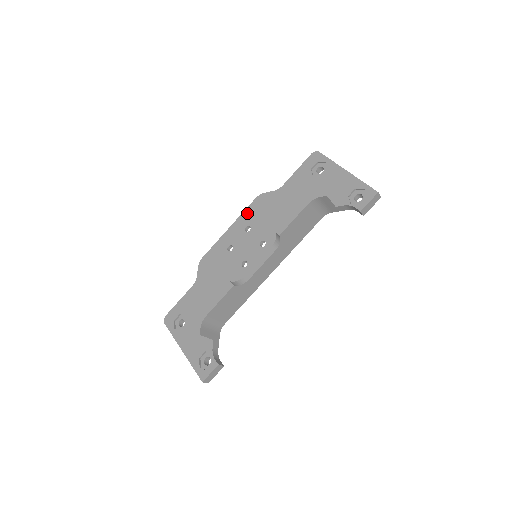
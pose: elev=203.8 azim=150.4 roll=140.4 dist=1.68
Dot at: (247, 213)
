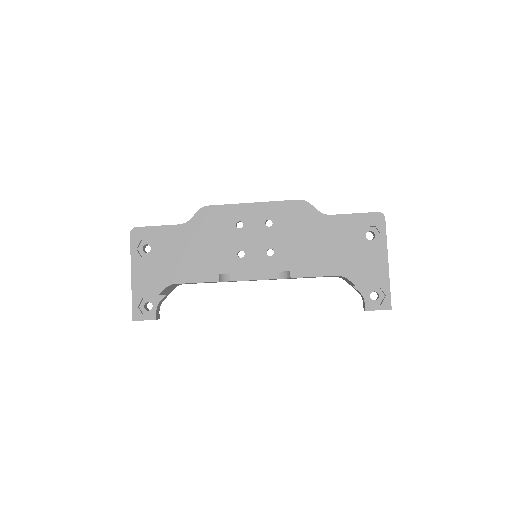
Dot at: (280, 206)
